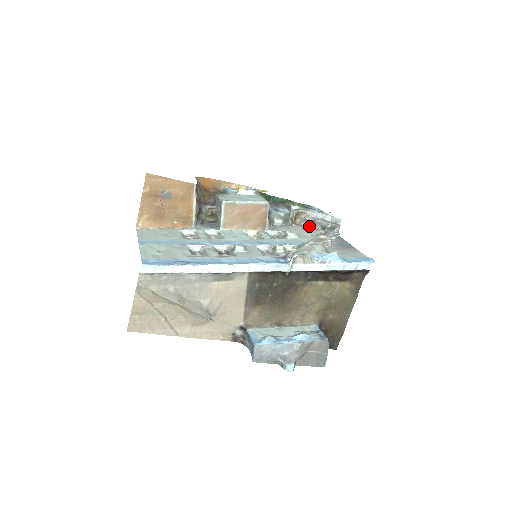
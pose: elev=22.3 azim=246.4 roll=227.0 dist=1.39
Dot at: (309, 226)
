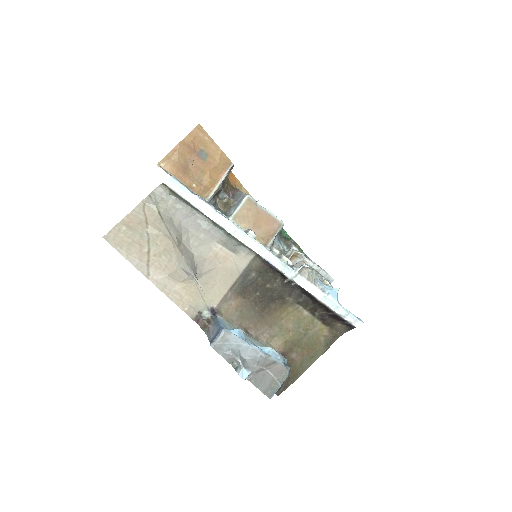
Dot at: occluded
